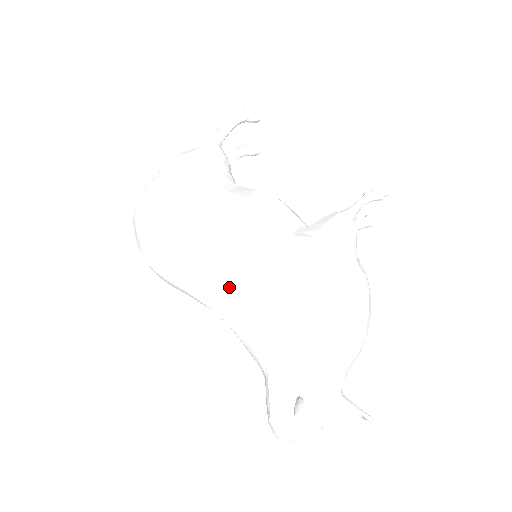
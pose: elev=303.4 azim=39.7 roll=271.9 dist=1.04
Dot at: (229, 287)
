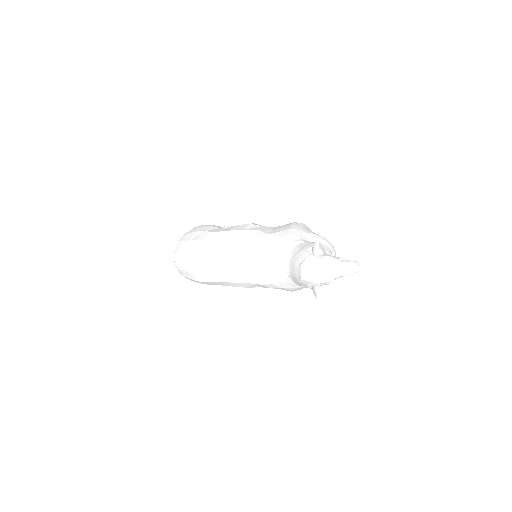
Dot at: (250, 242)
